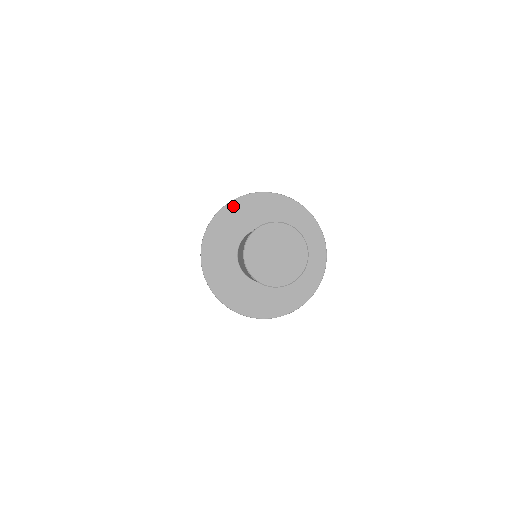
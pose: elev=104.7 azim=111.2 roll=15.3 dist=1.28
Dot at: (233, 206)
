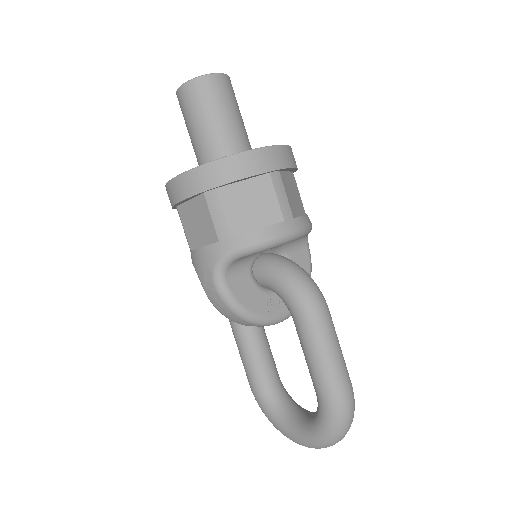
Dot at: occluded
